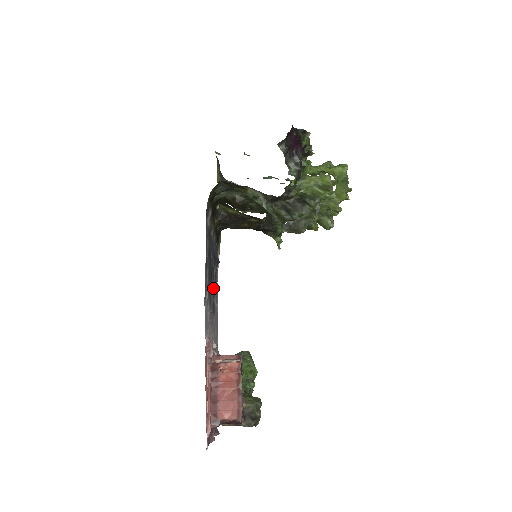
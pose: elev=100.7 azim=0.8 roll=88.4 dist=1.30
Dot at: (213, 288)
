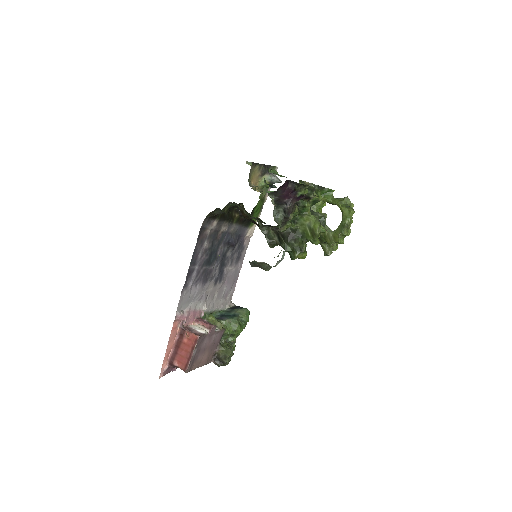
Dot at: (224, 263)
